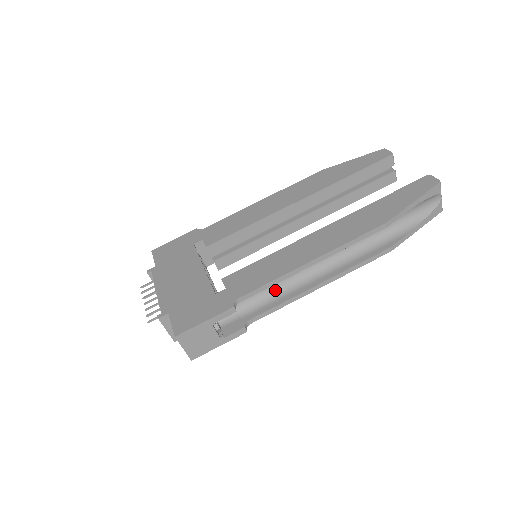
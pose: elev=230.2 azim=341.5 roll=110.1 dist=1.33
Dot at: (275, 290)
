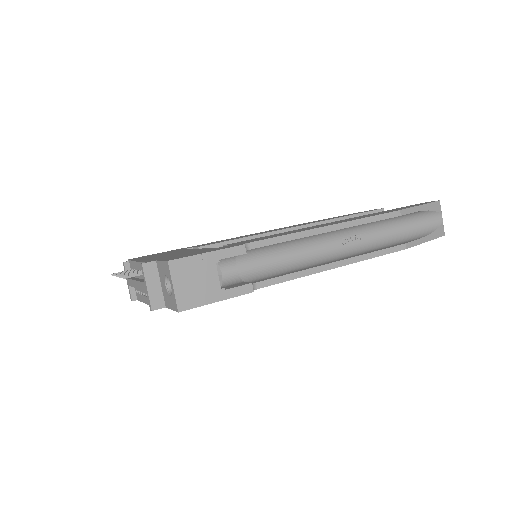
Dot at: (284, 266)
